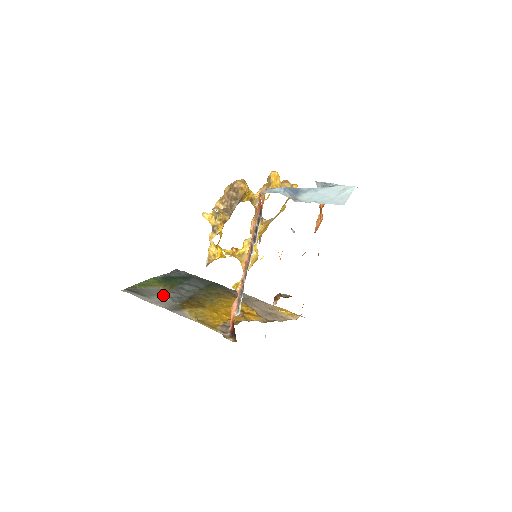
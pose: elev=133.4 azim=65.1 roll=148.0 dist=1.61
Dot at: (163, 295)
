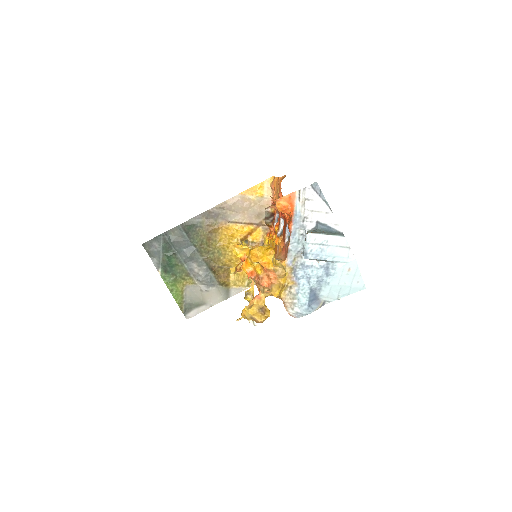
Dot at: (203, 291)
